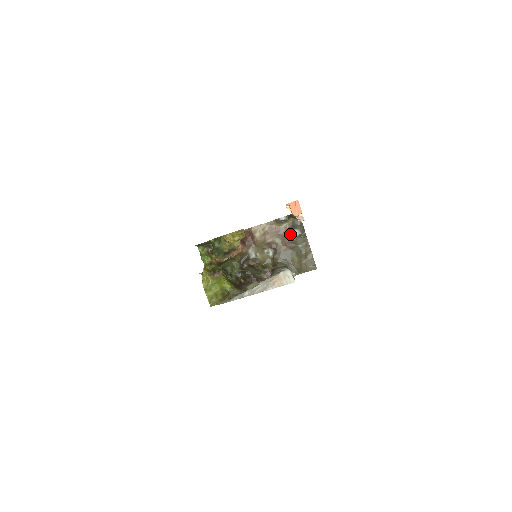
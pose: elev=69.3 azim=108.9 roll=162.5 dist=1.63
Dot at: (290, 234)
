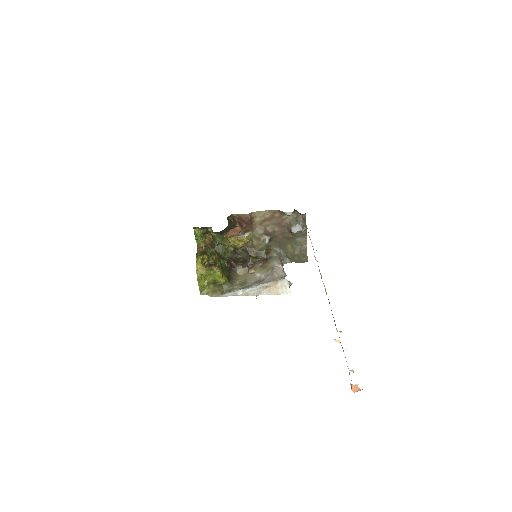
Dot at: (291, 227)
